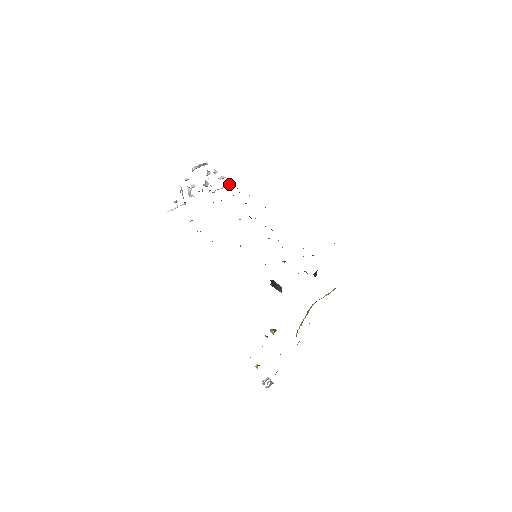
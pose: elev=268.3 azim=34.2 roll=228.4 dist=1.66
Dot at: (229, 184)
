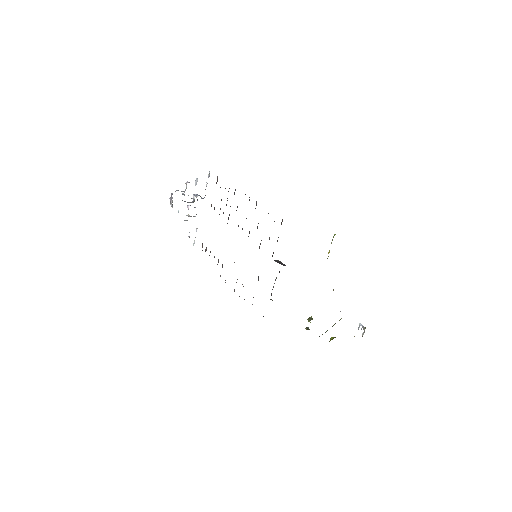
Dot at: (208, 175)
